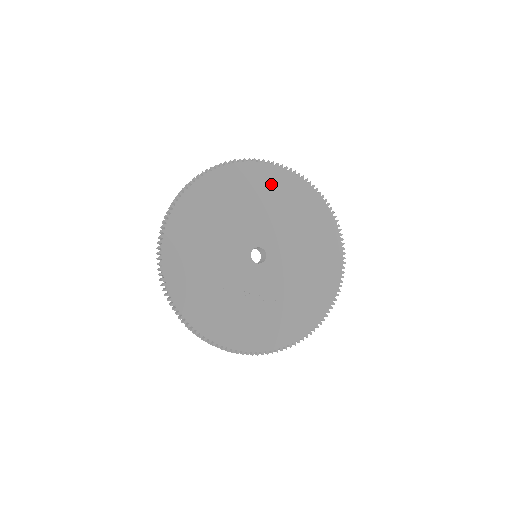
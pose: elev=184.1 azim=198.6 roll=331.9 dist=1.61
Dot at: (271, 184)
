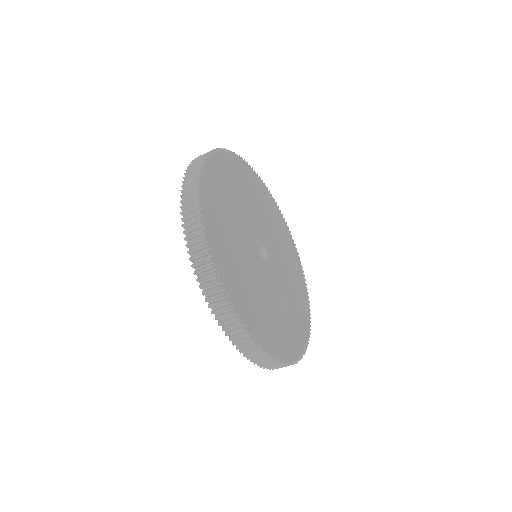
Dot at: (252, 183)
